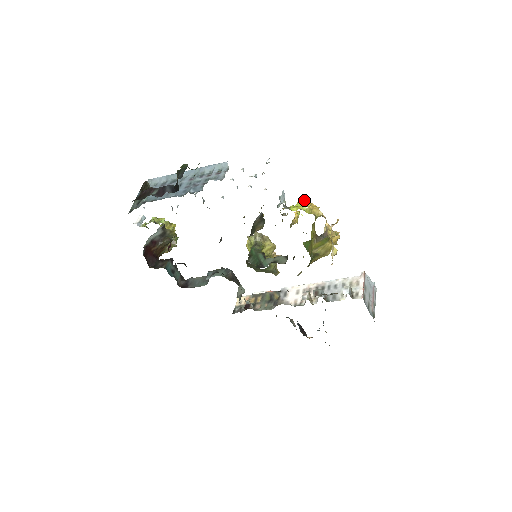
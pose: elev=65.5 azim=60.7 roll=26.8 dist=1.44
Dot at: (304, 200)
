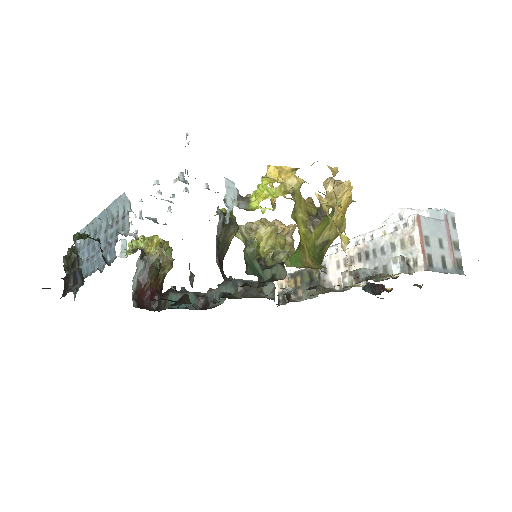
Dot at: (267, 171)
